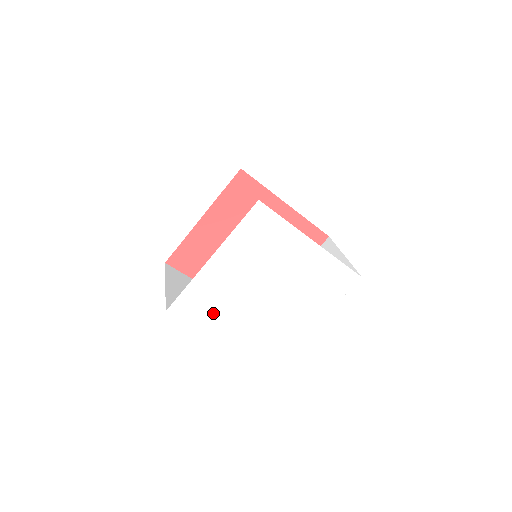
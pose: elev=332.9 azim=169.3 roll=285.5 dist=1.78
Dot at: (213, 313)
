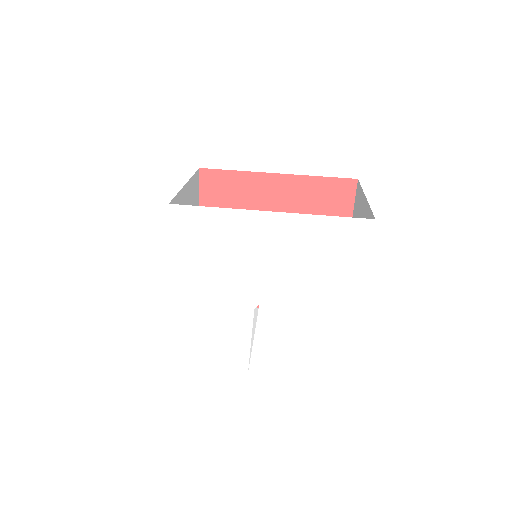
Dot at: (223, 348)
